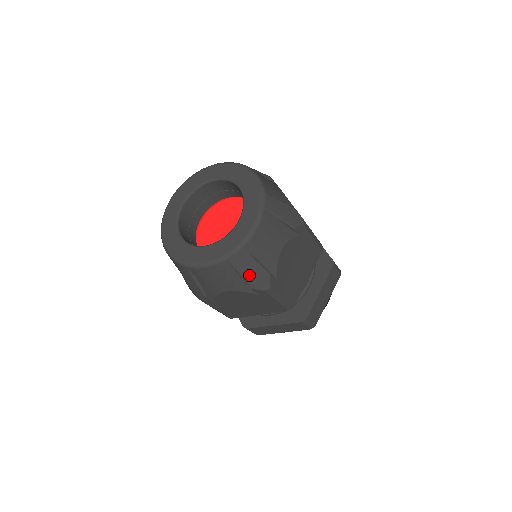
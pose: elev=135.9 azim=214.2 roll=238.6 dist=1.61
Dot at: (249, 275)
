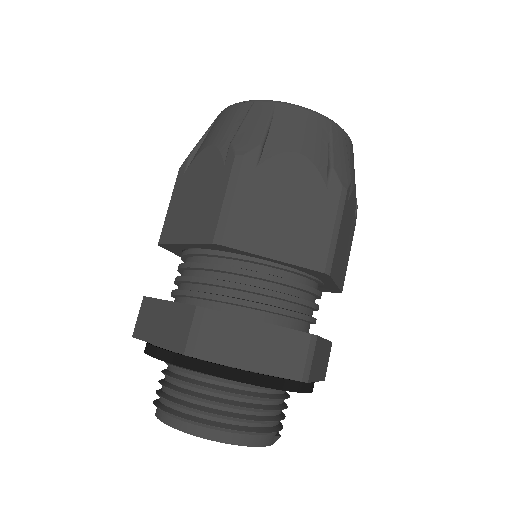
Dot at: (247, 128)
